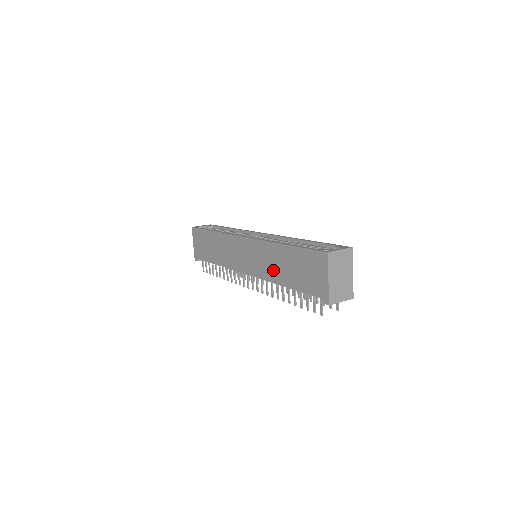
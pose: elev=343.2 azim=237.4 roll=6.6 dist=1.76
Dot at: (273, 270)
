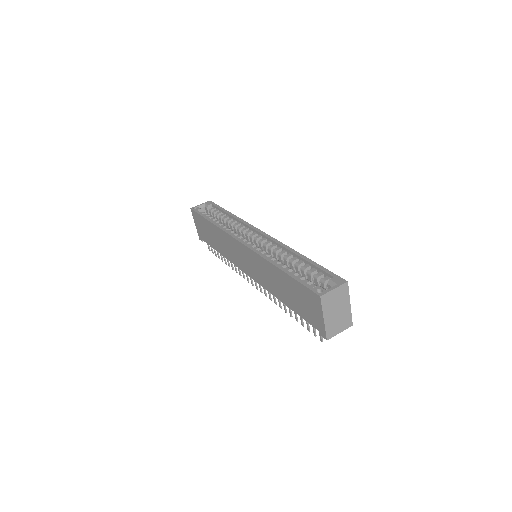
Dot at: (272, 285)
